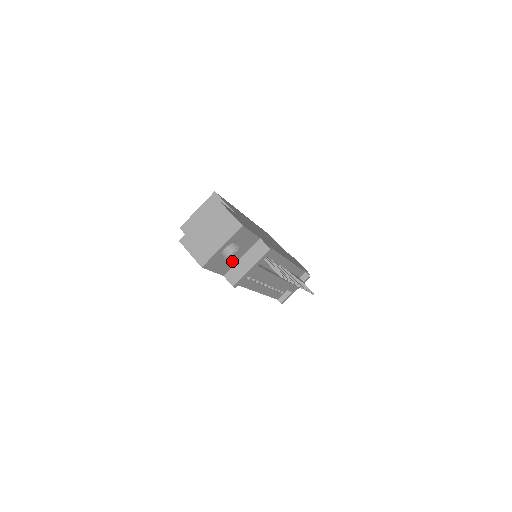
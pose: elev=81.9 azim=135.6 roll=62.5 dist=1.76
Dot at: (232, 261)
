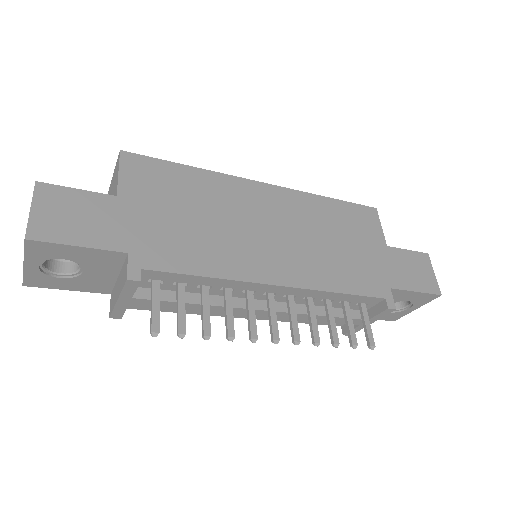
Dot at: (100, 279)
